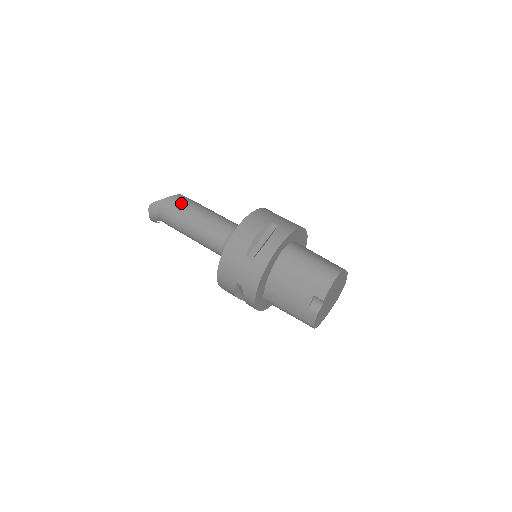
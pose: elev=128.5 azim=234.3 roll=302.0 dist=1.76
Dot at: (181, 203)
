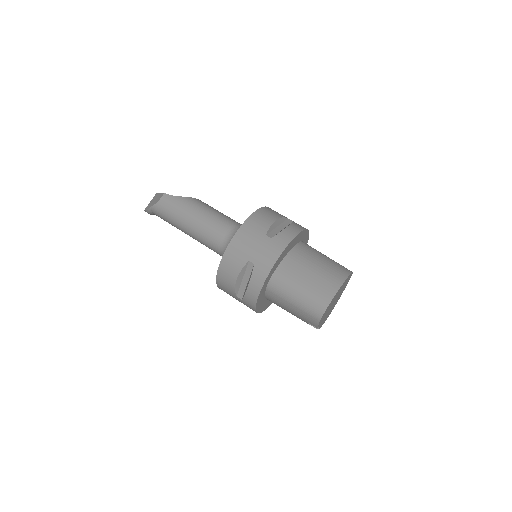
Dot at: (168, 212)
